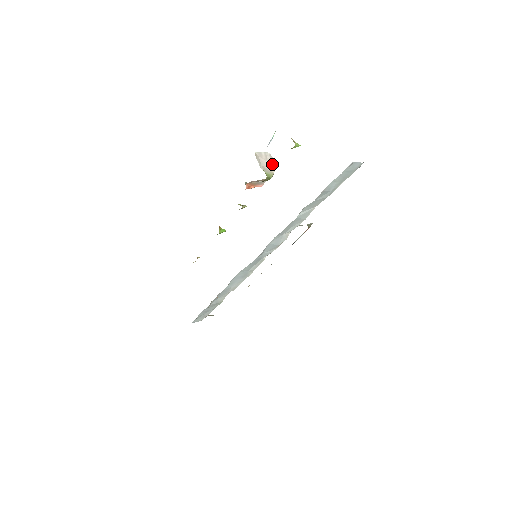
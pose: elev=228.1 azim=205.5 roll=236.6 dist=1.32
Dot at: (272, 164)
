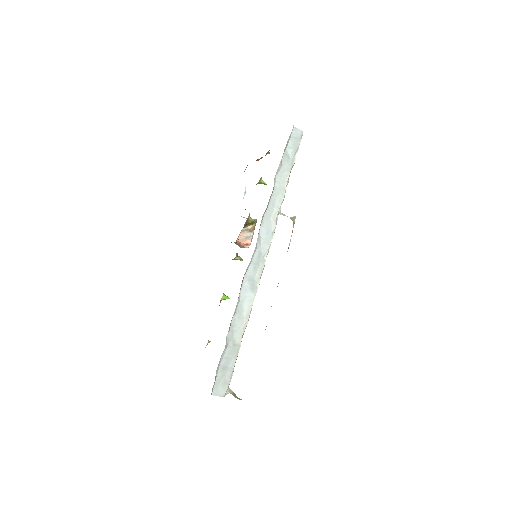
Dot at: occluded
